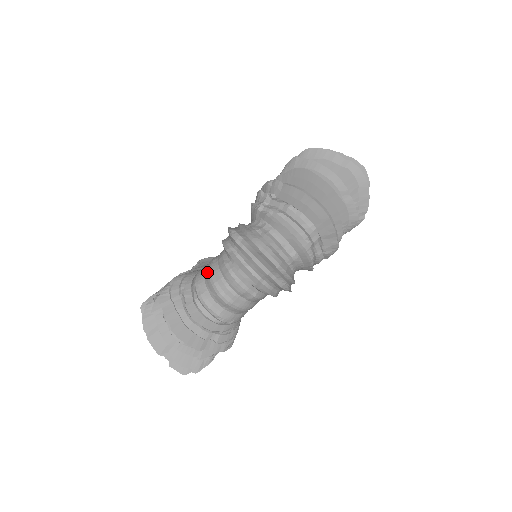
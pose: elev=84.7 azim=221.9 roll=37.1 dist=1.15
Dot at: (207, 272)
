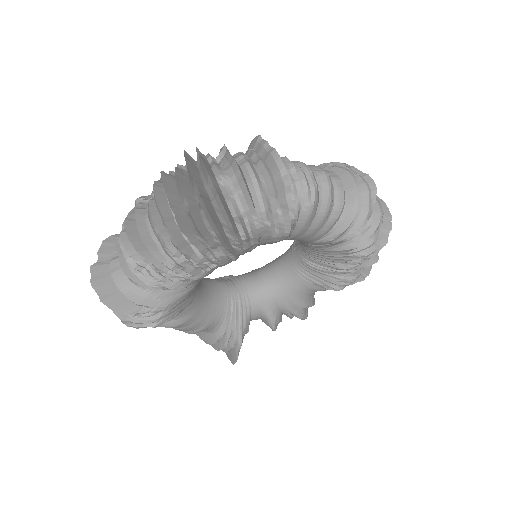
Dot at: occluded
